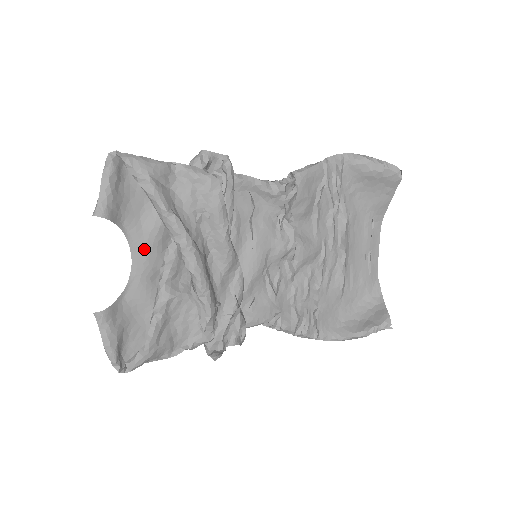
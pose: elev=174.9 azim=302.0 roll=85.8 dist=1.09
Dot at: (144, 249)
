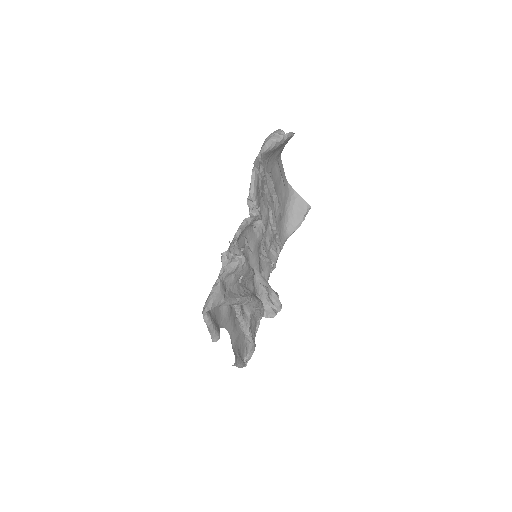
Dot at: (229, 321)
